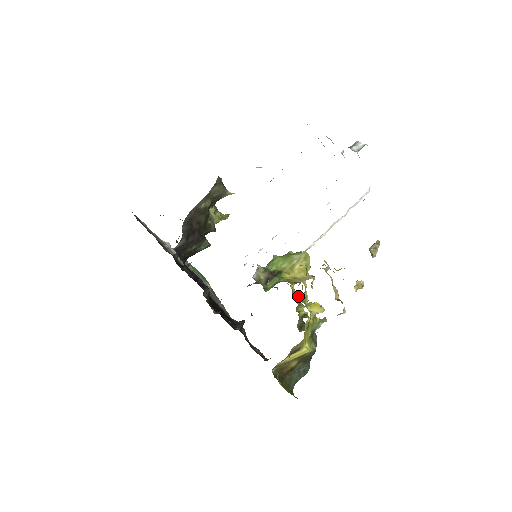
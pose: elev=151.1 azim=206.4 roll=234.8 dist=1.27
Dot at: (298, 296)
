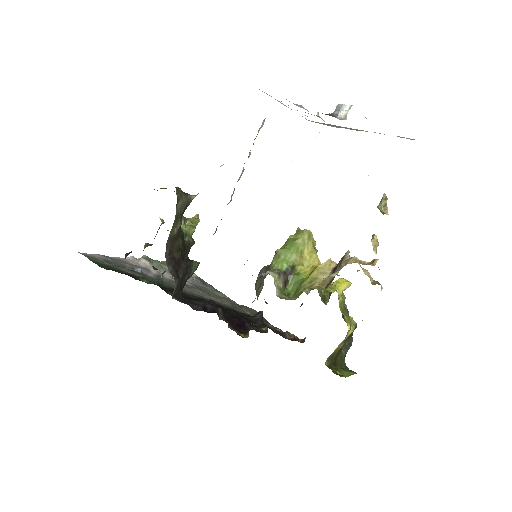
Dot at: occluded
